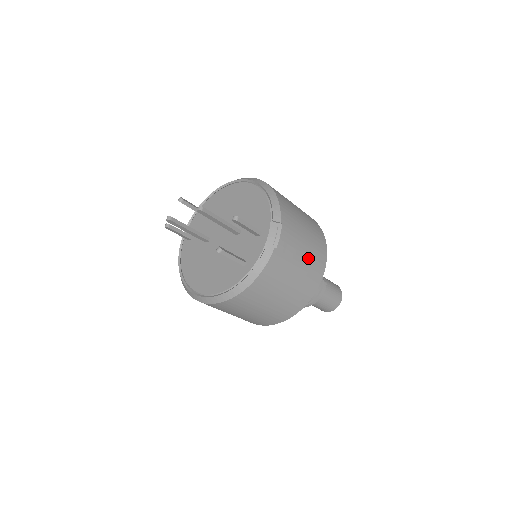
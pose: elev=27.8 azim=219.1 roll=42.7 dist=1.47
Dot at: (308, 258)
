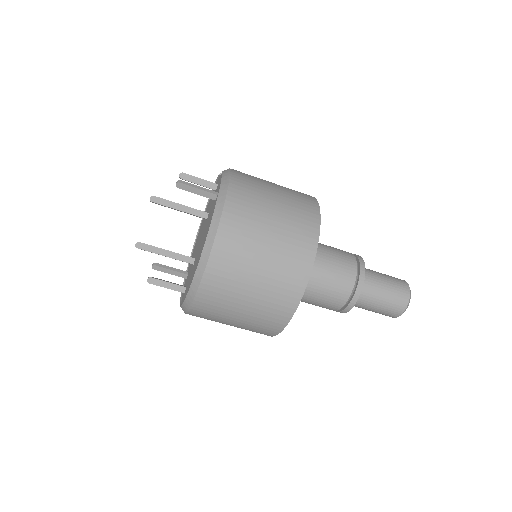
Dot at: occluded
